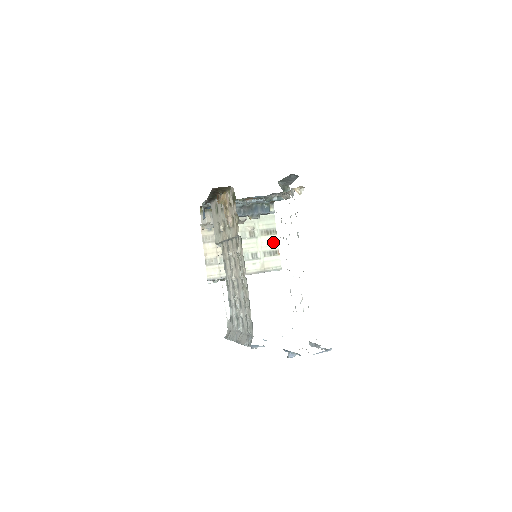
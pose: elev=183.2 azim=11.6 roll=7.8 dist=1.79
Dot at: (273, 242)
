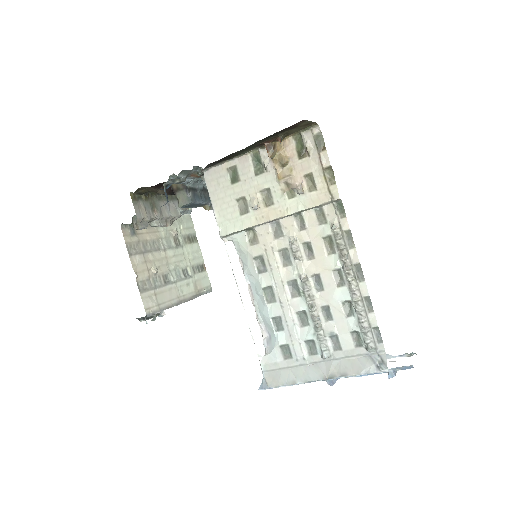
Dot at: (197, 253)
